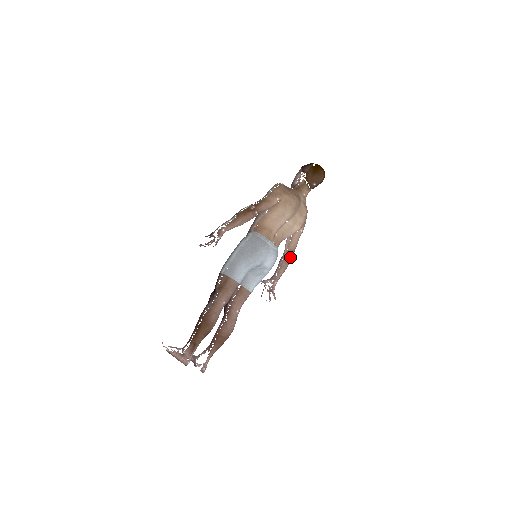
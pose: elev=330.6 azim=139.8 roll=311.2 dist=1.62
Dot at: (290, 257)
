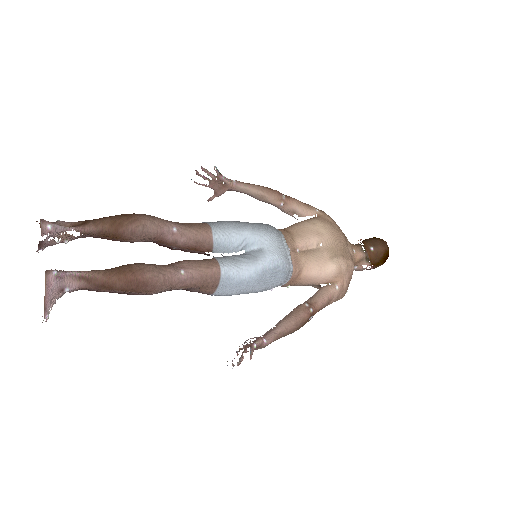
Dot at: (306, 311)
